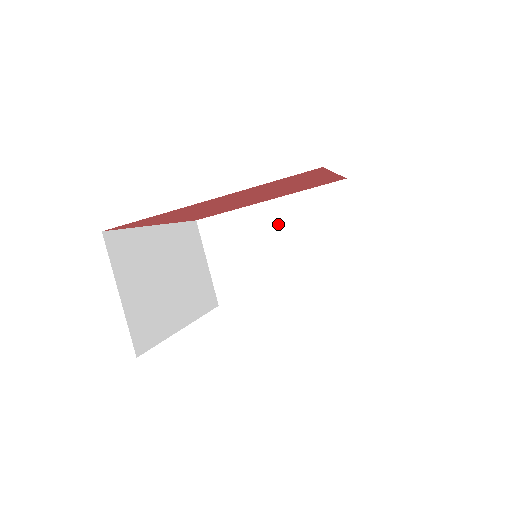
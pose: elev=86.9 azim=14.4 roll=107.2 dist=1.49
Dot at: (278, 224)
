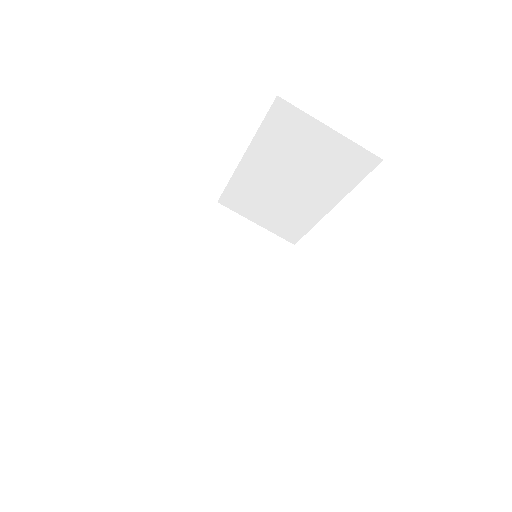
Dot at: (269, 170)
